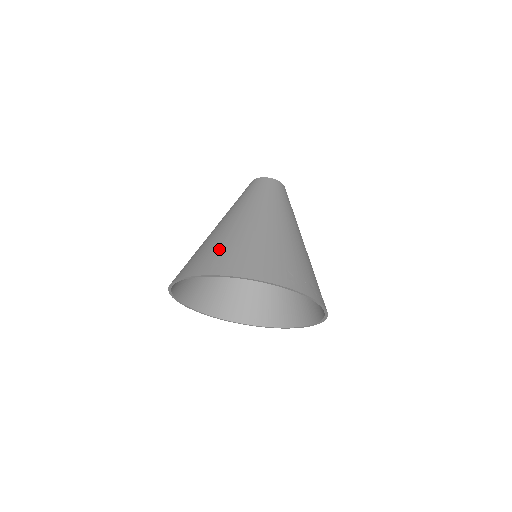
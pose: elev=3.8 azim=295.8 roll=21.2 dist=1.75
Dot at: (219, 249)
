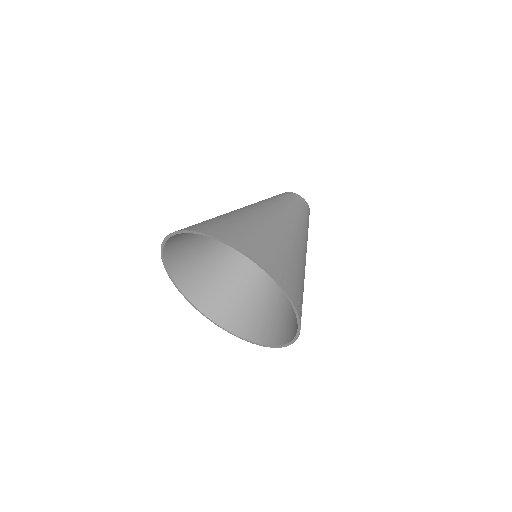
Dot at: (231, 222)
